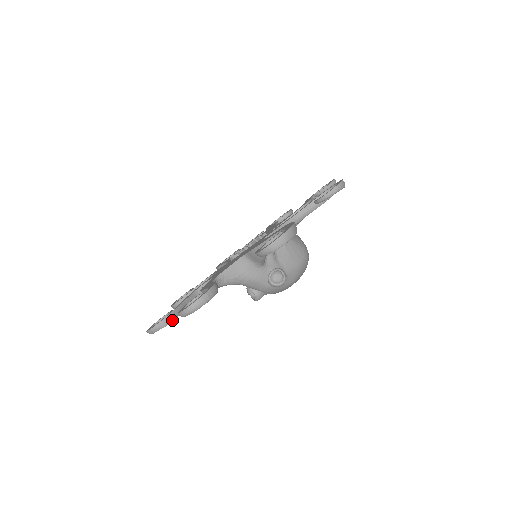
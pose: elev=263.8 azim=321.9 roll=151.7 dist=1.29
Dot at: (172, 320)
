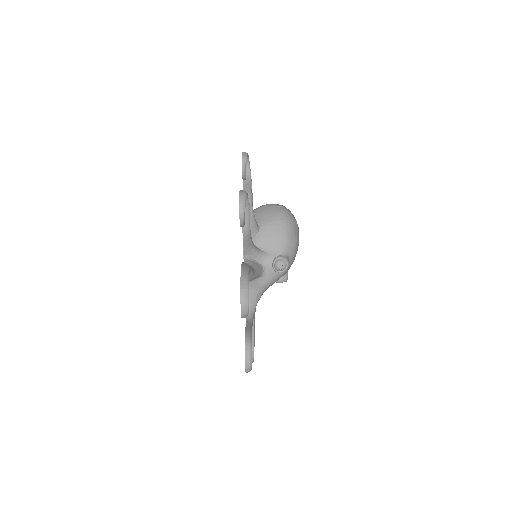
Dot at: occluded
